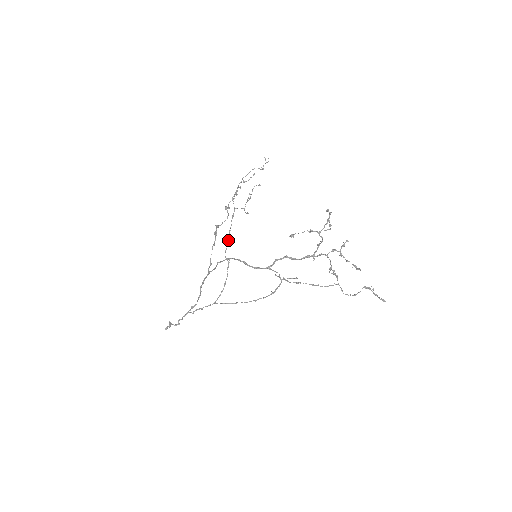
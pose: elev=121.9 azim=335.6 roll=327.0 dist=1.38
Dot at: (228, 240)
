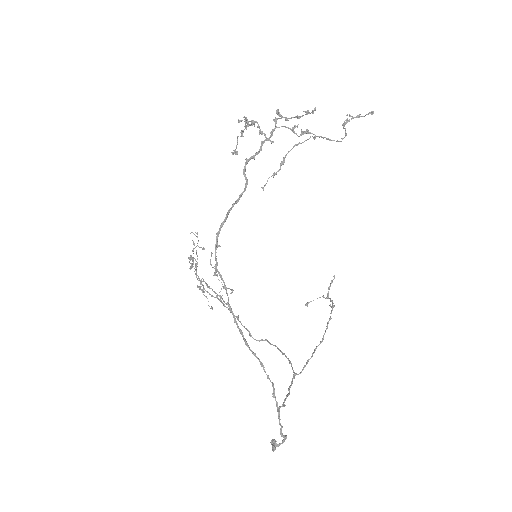
Dot at: (240, 322)
